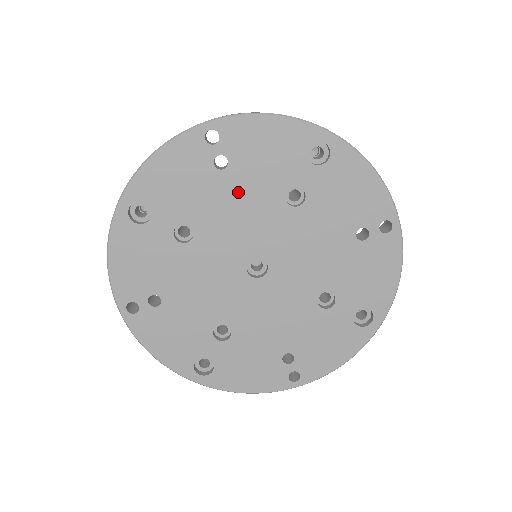
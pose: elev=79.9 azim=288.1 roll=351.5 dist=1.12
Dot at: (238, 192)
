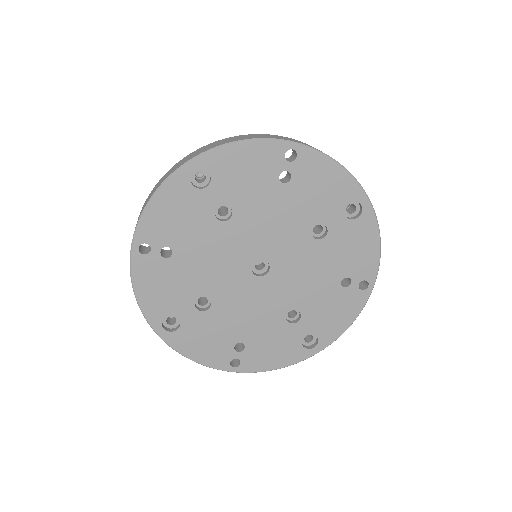
Dot at: (283, 205)
